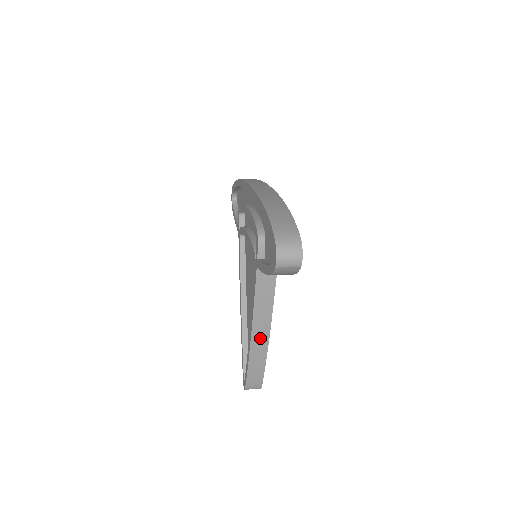
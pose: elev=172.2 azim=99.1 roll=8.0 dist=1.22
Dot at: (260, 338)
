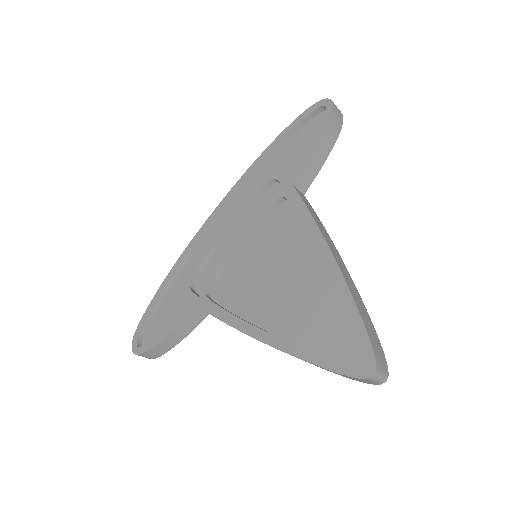
Dot at: (339, 260)
